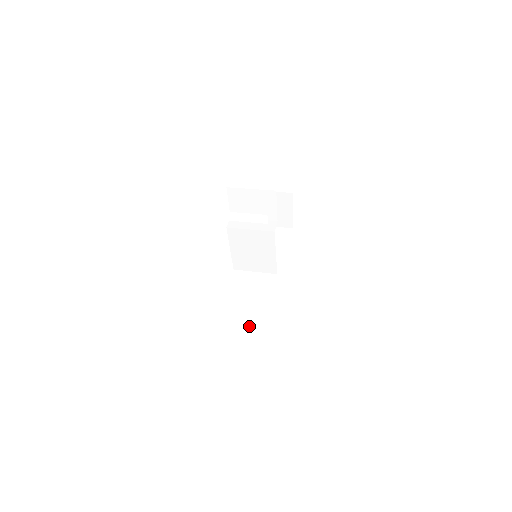
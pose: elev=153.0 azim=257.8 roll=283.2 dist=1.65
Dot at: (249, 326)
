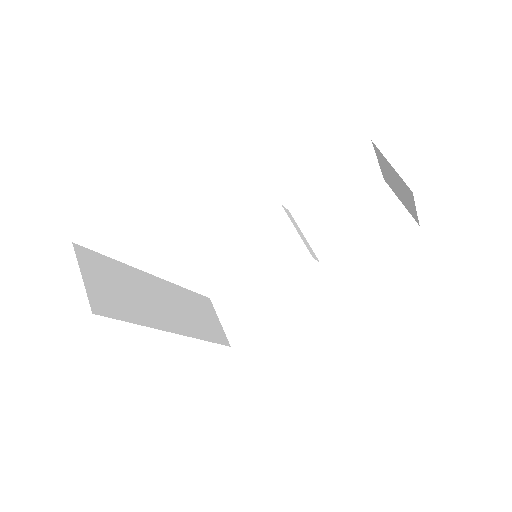
Dot at: (238, 306)
